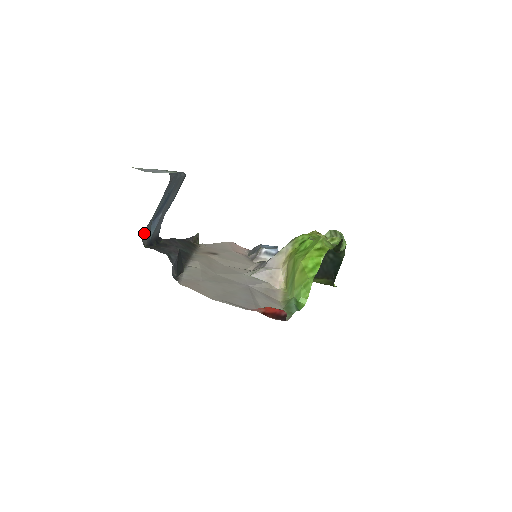
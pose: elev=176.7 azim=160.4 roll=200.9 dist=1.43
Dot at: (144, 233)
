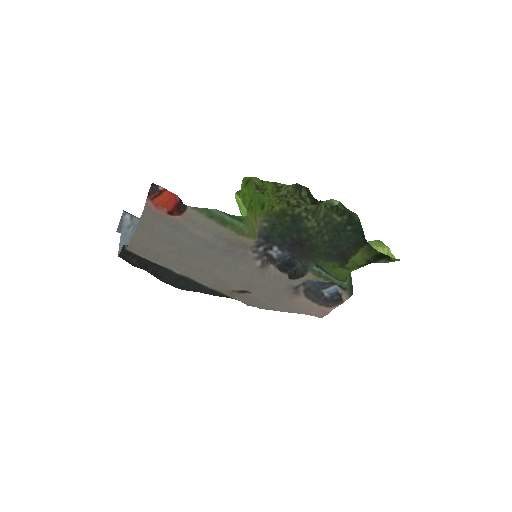
Dot at: (119, 251)
